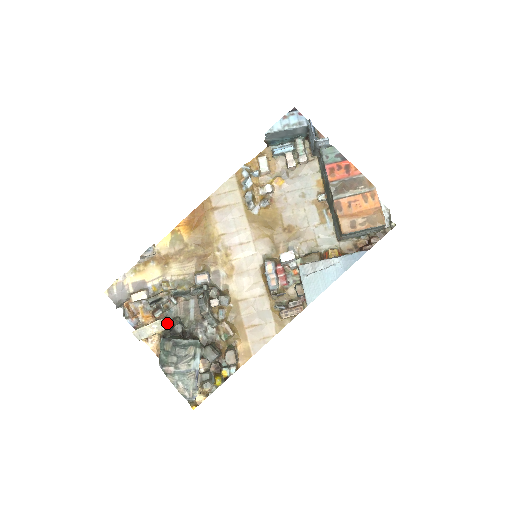
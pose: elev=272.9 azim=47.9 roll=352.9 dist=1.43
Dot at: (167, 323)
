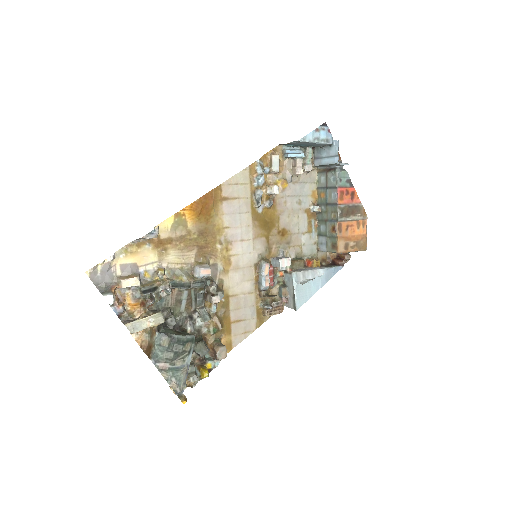
Dot at: occluded
